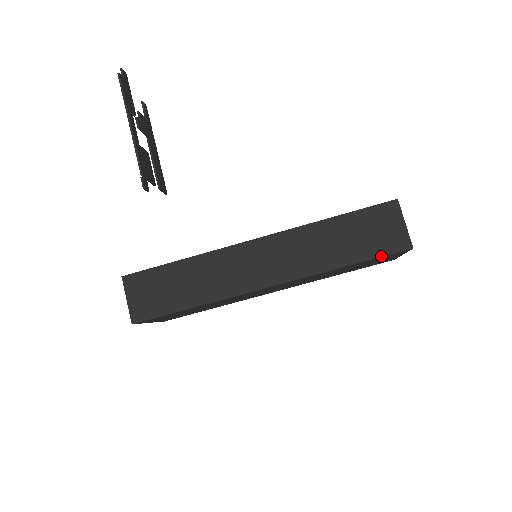
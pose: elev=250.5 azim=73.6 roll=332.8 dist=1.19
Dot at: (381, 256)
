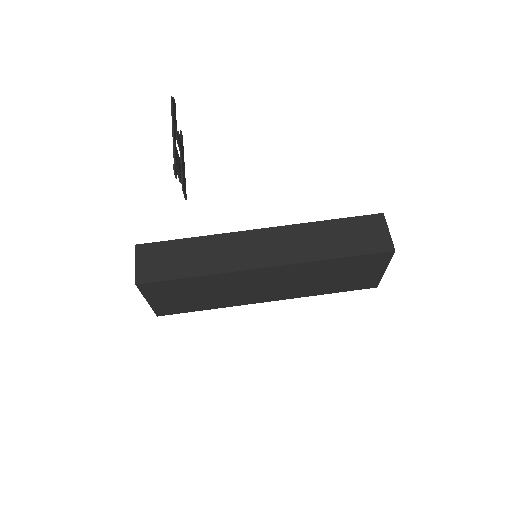
Dot at: (367, 254)
